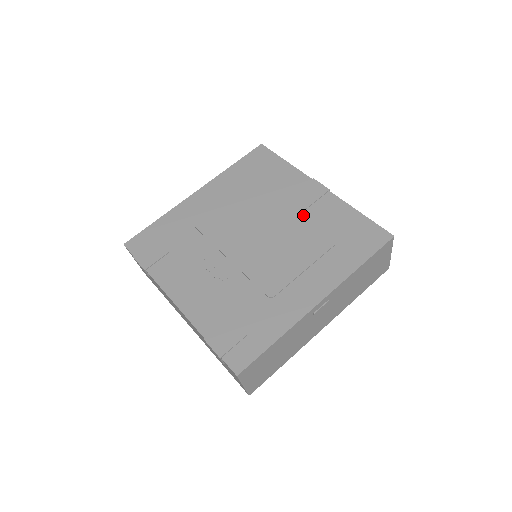
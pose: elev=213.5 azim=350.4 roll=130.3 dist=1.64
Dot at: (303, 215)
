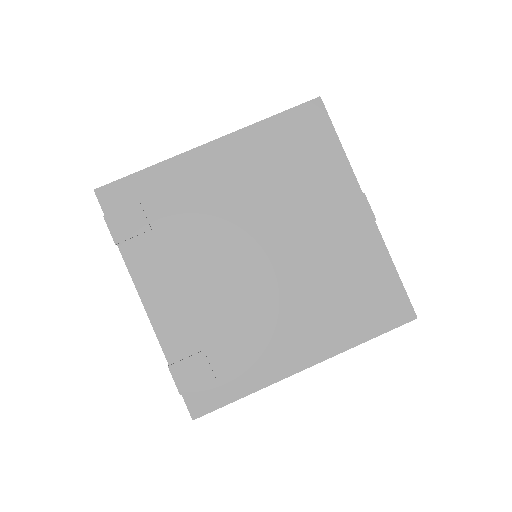
Dot at: (331, 245)
